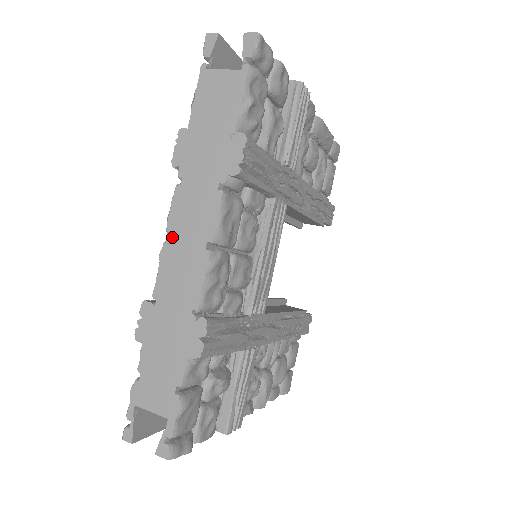
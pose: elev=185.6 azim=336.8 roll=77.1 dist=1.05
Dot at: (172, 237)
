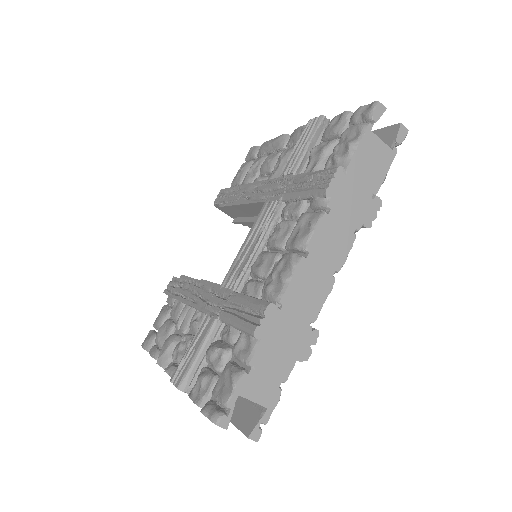
Dot at: (310, 256)
